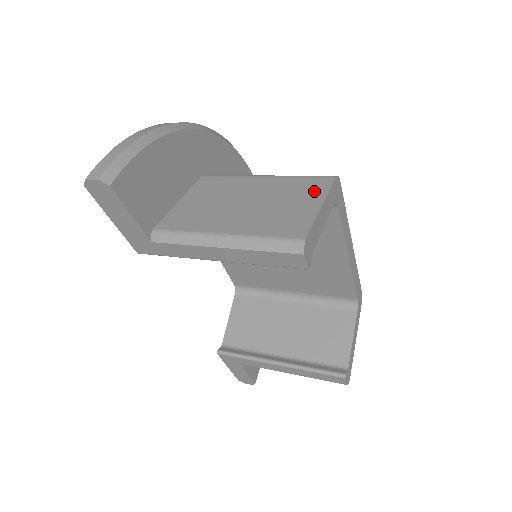
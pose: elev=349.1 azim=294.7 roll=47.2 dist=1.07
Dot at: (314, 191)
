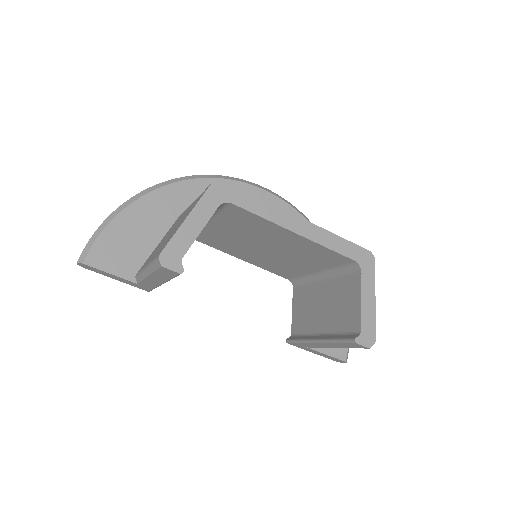
Dot at: (194, 205)
